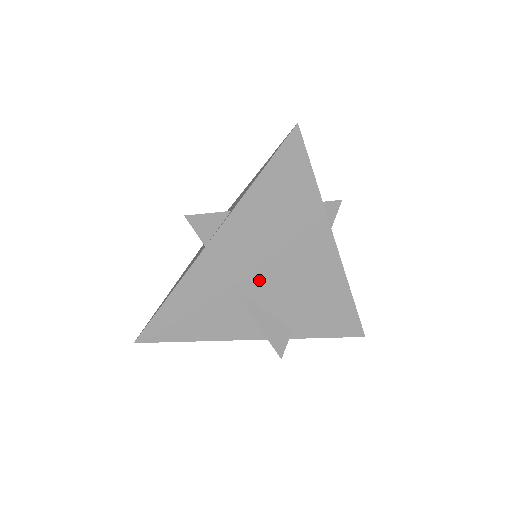
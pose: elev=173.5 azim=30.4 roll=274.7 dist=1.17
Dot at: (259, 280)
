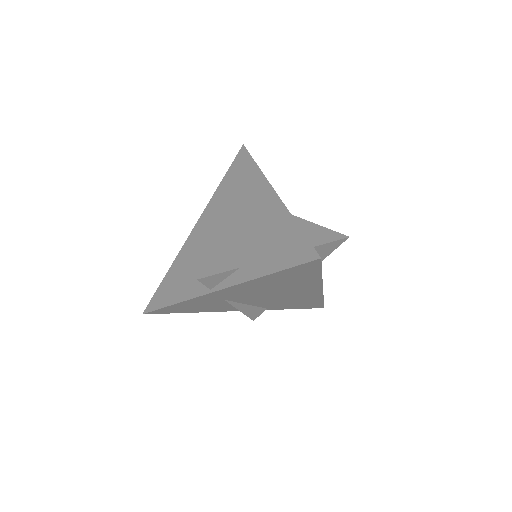
Dot at: (250, 299)
